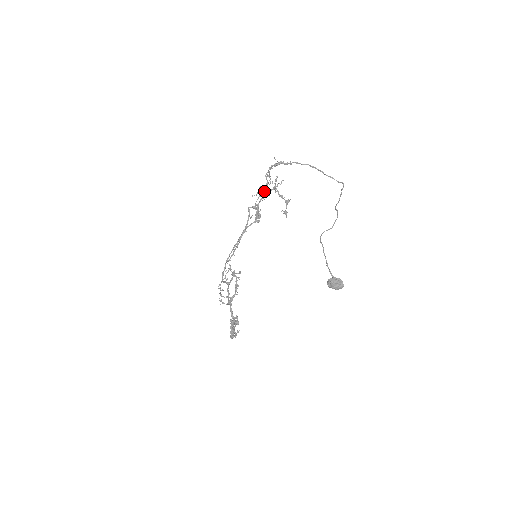
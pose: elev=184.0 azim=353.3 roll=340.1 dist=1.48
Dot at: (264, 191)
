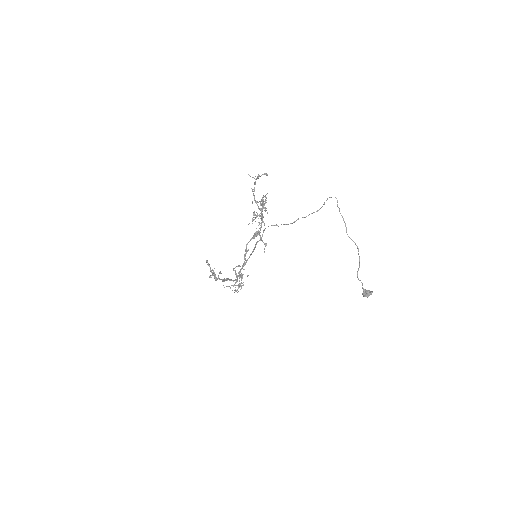
Dot at: (257, 216)
